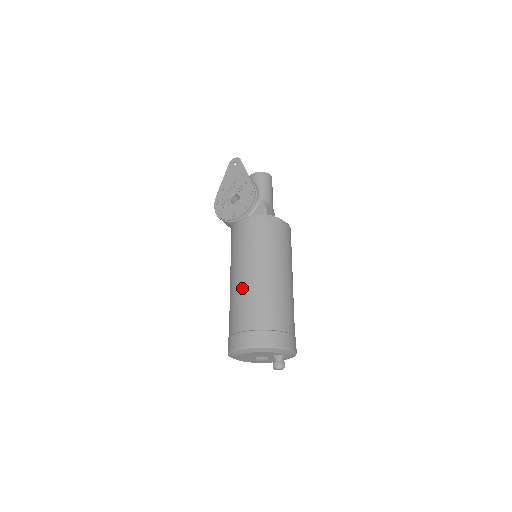
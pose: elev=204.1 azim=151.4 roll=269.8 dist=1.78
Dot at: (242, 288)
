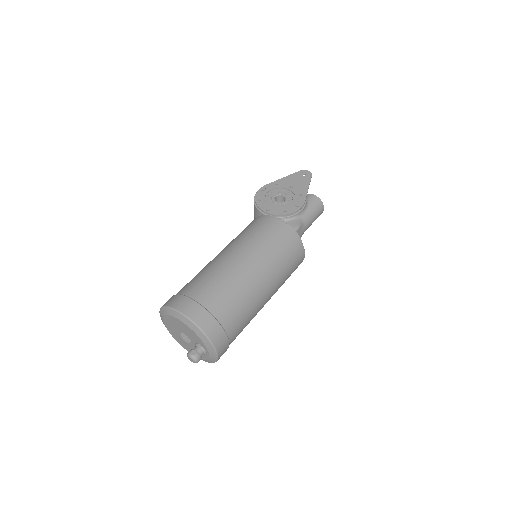
Dot at: (224, 266)
